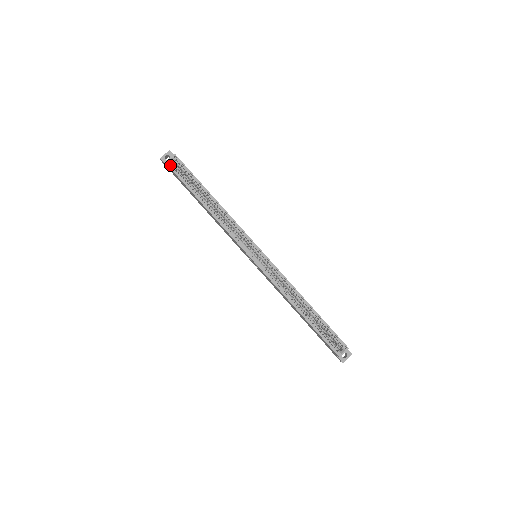
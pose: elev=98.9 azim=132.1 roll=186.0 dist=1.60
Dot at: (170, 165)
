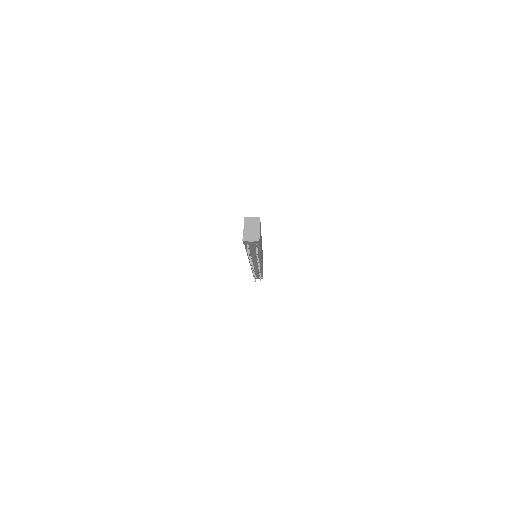
Dot at: occluded
